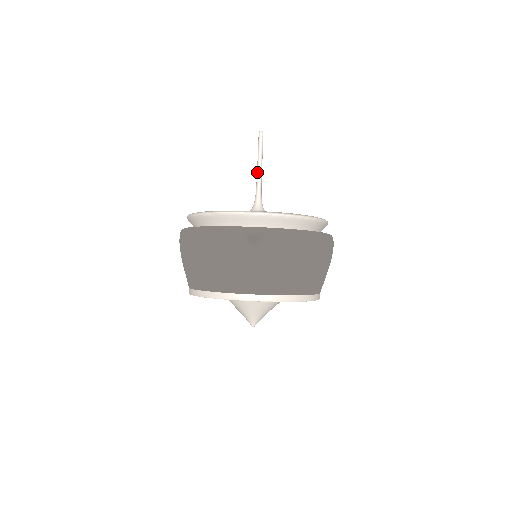
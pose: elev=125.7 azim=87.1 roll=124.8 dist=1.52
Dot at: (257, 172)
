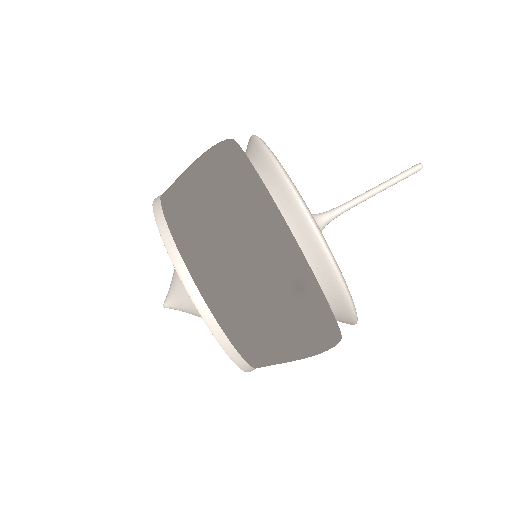
Dot at: (366, 193)
